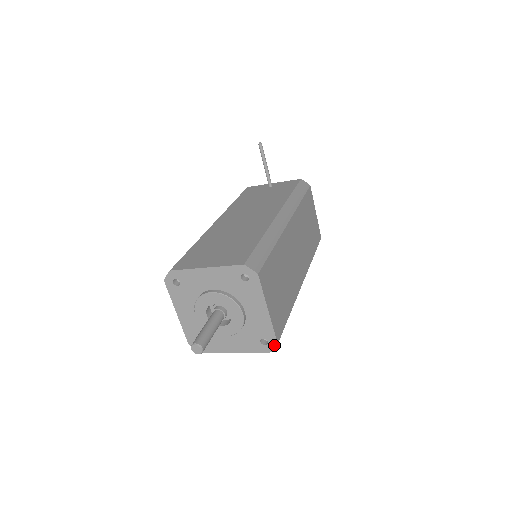
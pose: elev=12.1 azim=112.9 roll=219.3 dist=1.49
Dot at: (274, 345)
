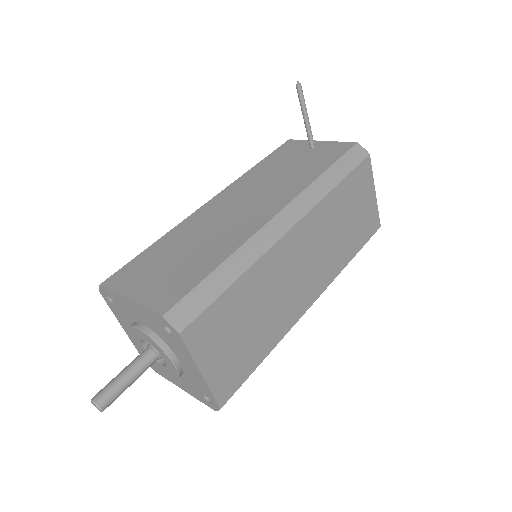
Dot at: (217, 408)
